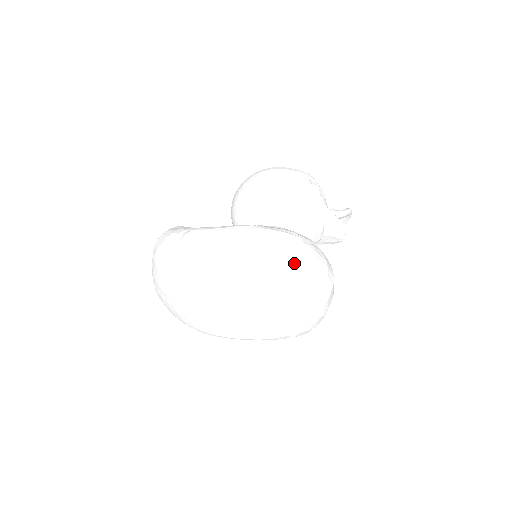
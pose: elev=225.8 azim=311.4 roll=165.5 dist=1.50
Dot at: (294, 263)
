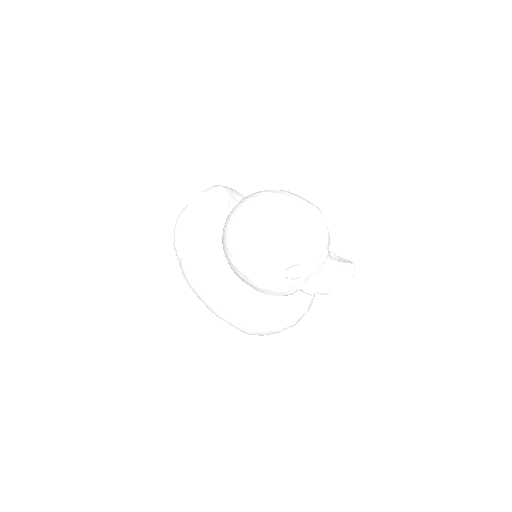
Dot at: (245, 333)
